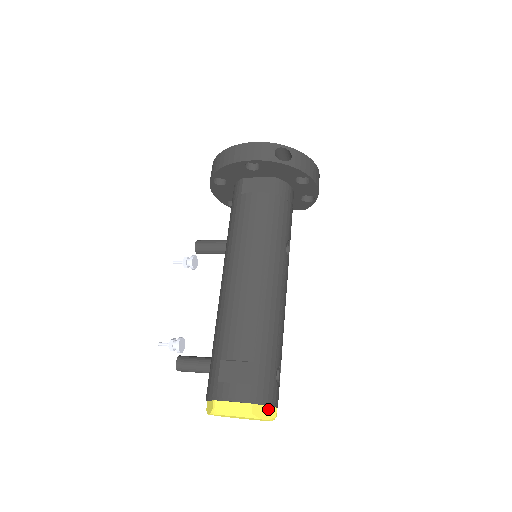
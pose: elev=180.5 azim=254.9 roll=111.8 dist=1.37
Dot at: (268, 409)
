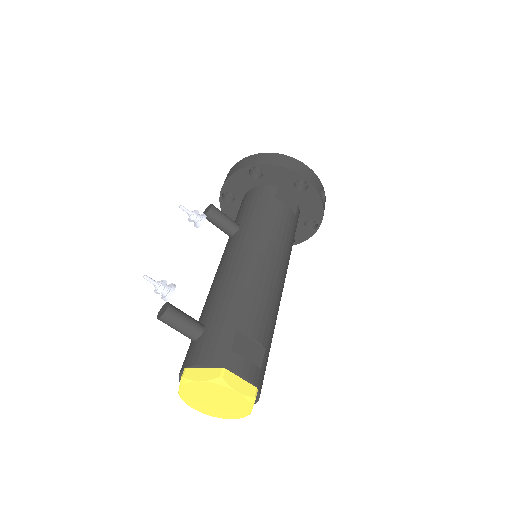
Dot at: occluded
